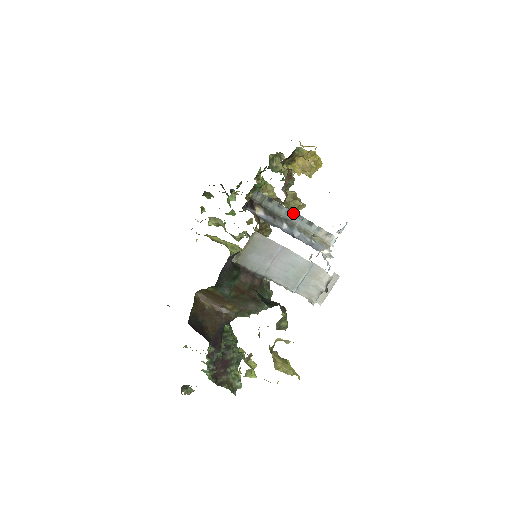
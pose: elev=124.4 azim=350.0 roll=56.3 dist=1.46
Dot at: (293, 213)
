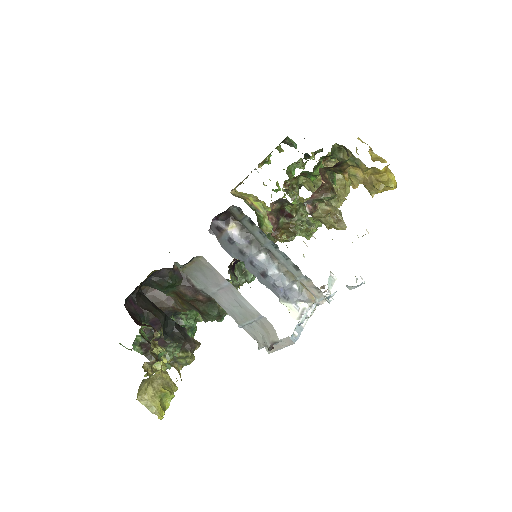
Dot at: (277, 247)
